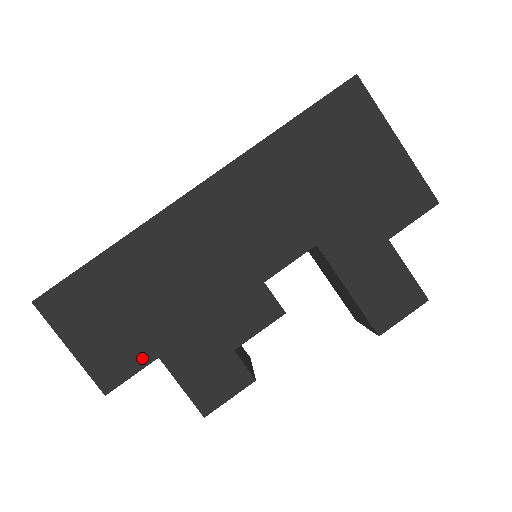
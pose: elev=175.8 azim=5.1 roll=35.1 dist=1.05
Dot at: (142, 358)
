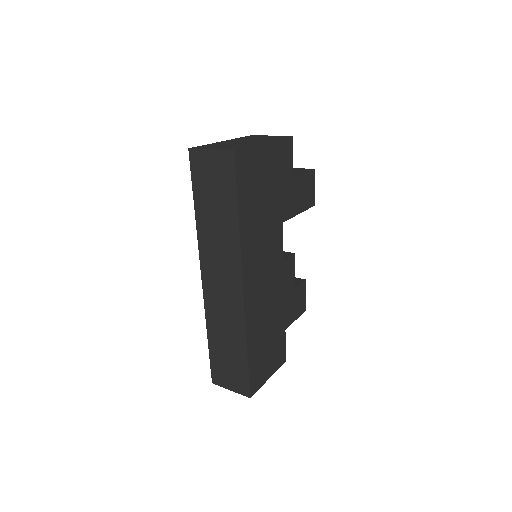
Dot at: (283, 339)
